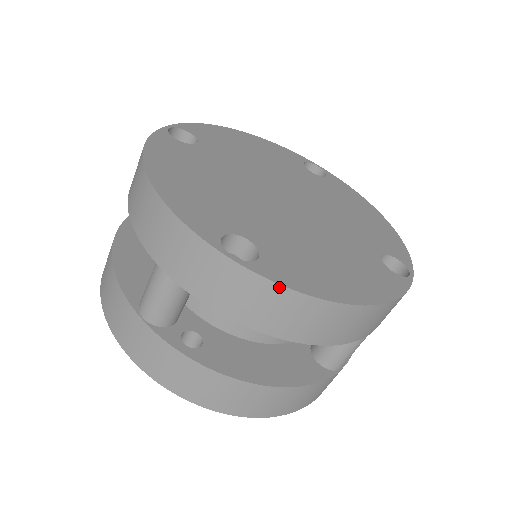
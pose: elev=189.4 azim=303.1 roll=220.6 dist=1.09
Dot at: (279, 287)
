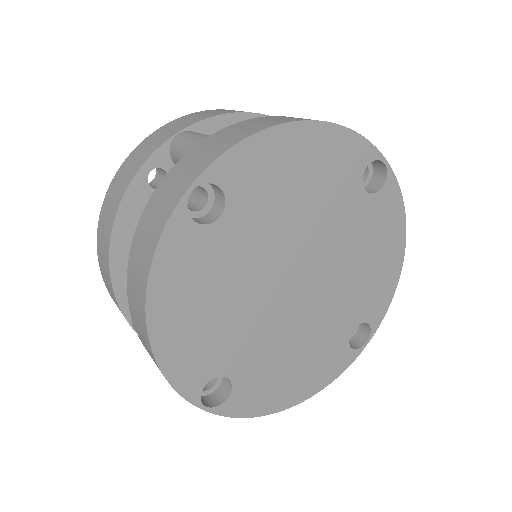
Dot at: (235, 416)
